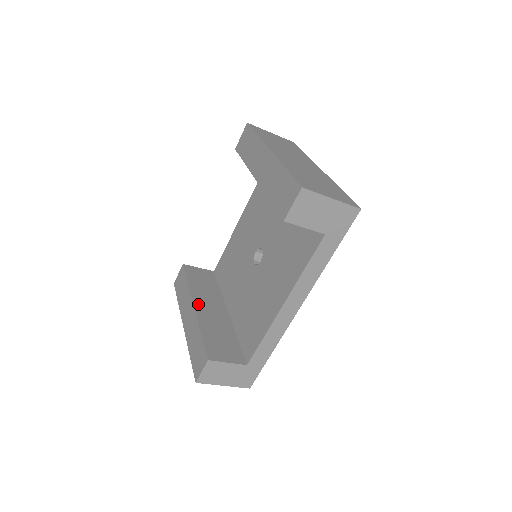
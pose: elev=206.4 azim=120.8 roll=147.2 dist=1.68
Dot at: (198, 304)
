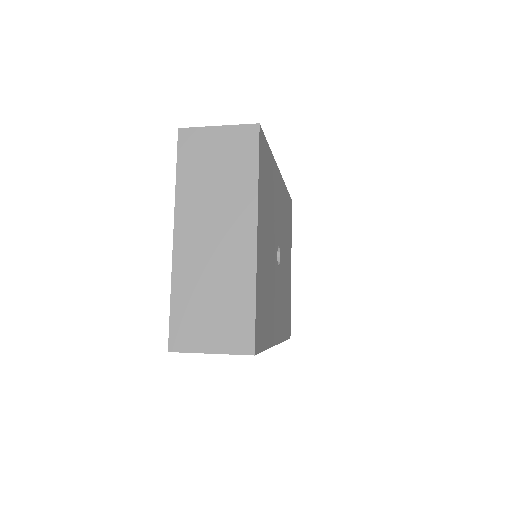
Dot at: occluded
